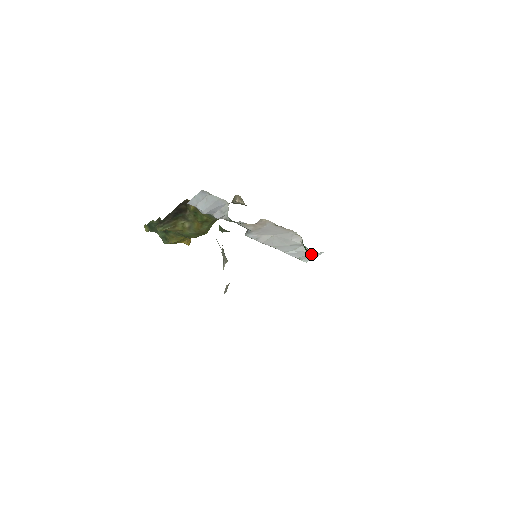
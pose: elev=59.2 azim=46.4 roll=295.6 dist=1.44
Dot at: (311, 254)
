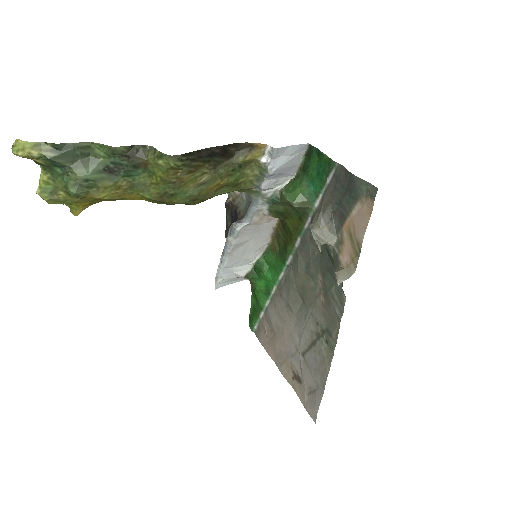
Dot at: (255, 276)
